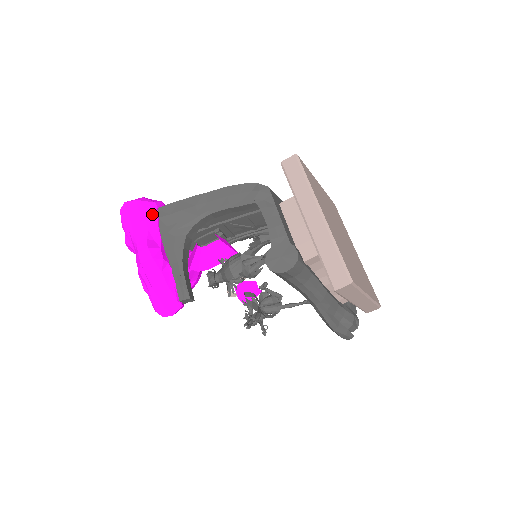
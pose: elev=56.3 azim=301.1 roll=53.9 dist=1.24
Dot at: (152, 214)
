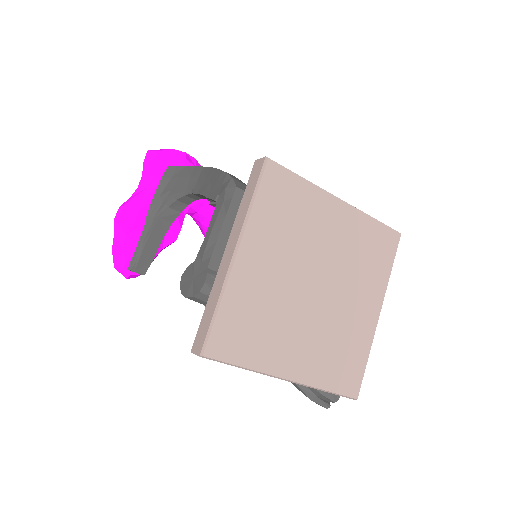
Dot at: (158, 171)
